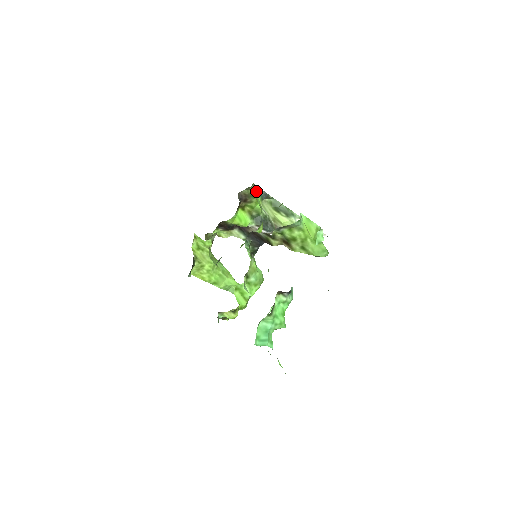
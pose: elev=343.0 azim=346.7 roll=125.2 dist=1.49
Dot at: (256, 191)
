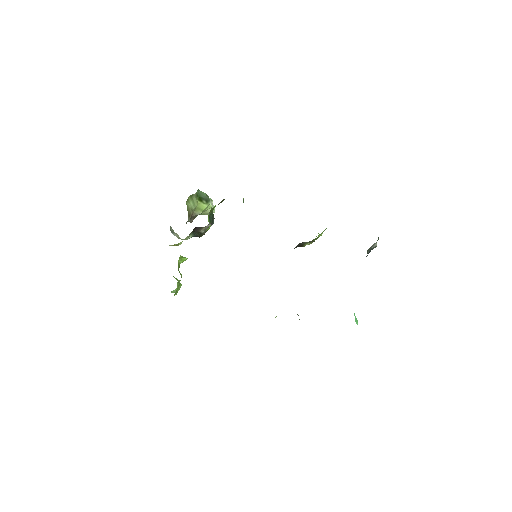
Dot at: occluded
